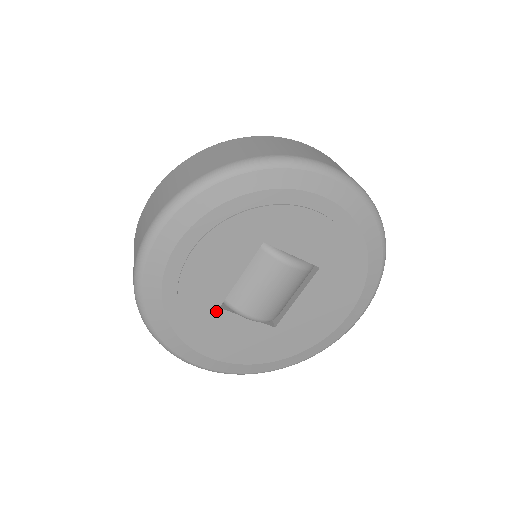
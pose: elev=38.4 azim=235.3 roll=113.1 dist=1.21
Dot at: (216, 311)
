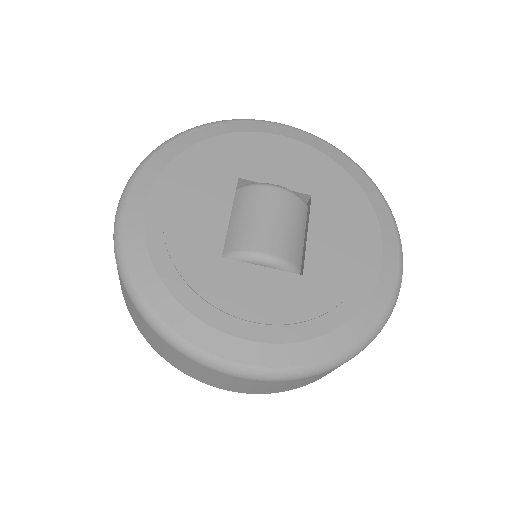
Dot at: (219, 262)
